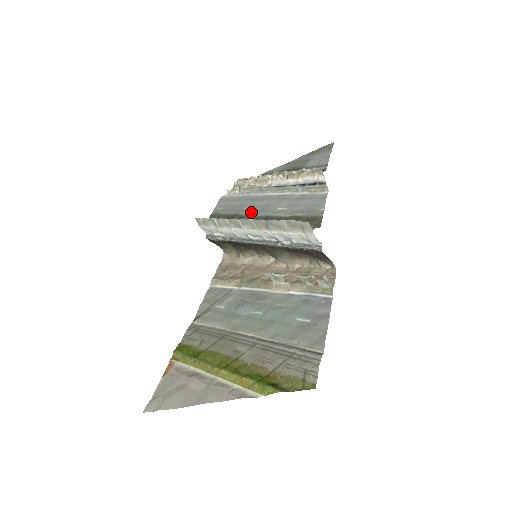
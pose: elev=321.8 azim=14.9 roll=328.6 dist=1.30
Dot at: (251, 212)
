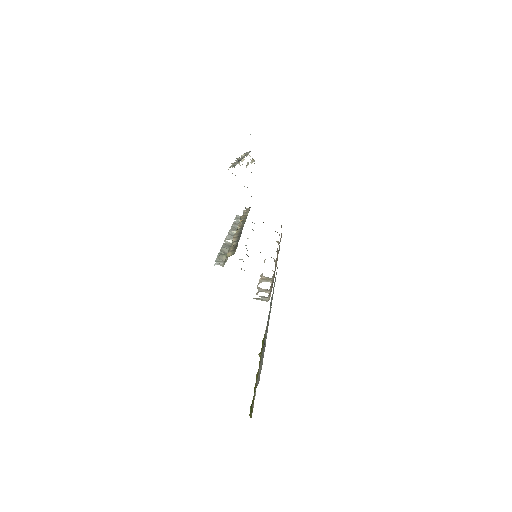
Dot at: occluded
